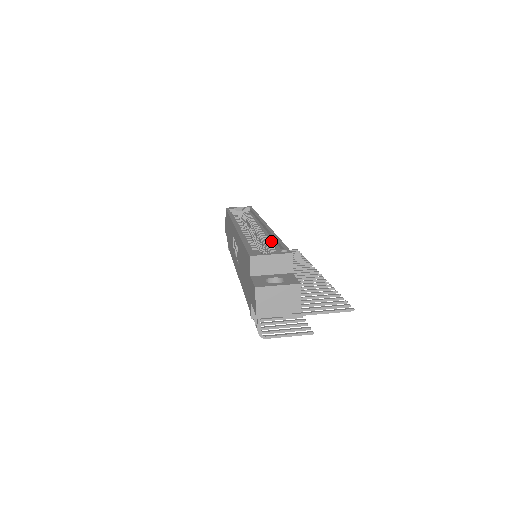
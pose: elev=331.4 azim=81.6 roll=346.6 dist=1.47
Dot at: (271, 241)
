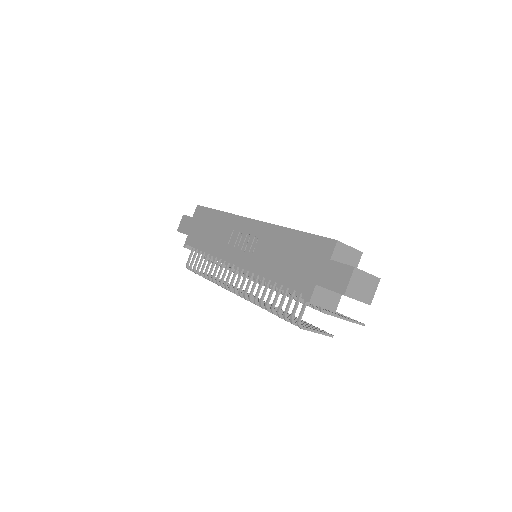
Dot at: occluded
